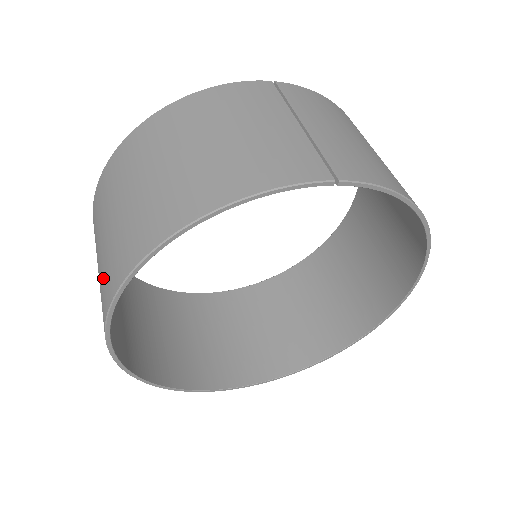
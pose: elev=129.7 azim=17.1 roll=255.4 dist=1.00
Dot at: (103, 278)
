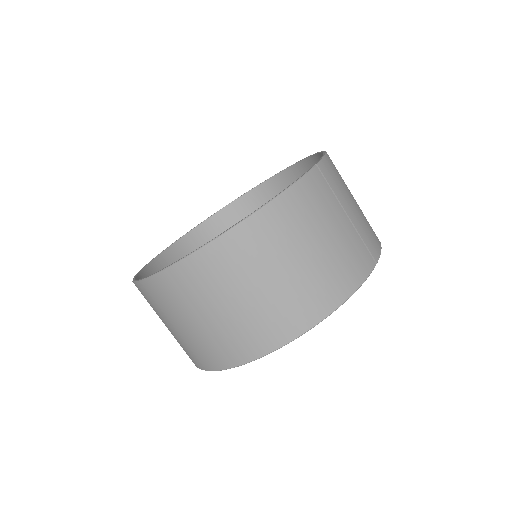
Dot at: (225, 341)
